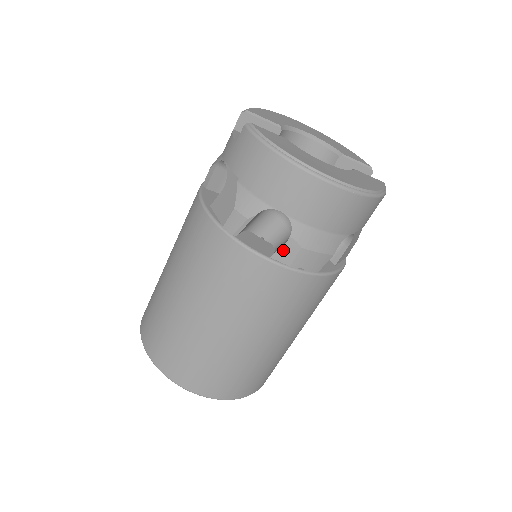
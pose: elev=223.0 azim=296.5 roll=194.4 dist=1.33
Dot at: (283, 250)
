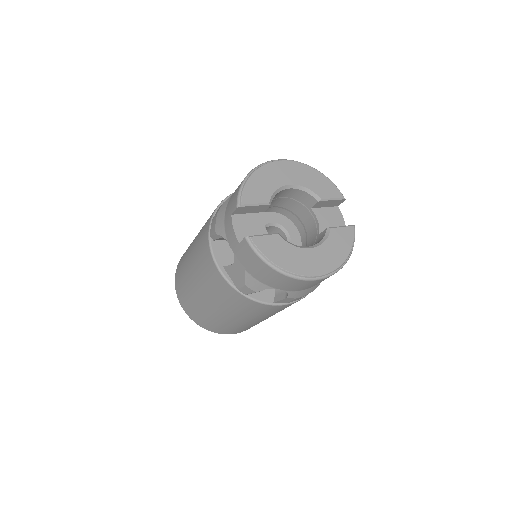
Dot at: (282, 301)
